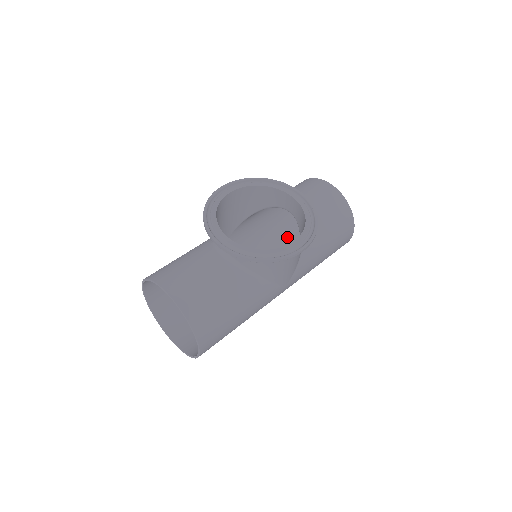
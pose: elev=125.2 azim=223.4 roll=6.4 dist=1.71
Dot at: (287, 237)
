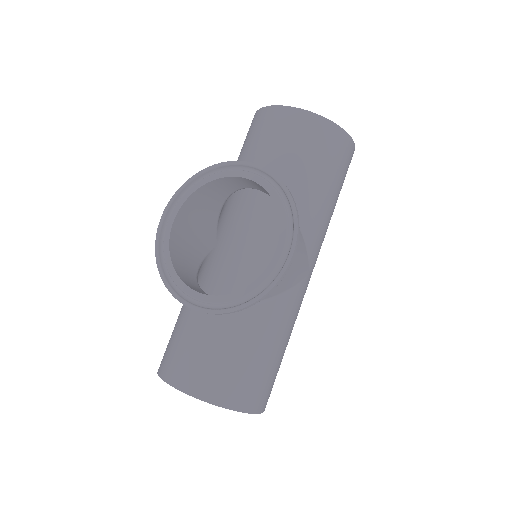
Dot at: occluded
